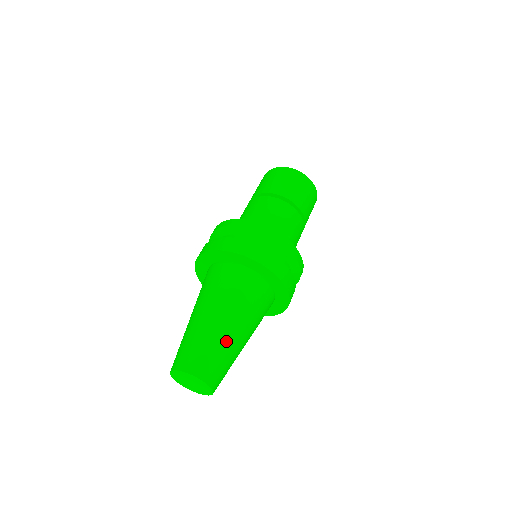
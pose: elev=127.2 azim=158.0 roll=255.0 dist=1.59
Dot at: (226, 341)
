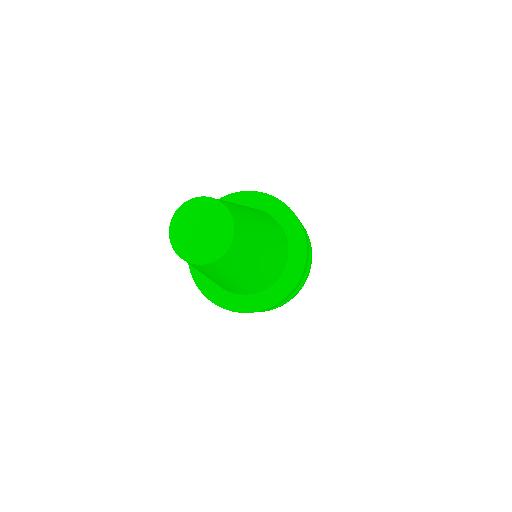
Dot at: (241, 207)
